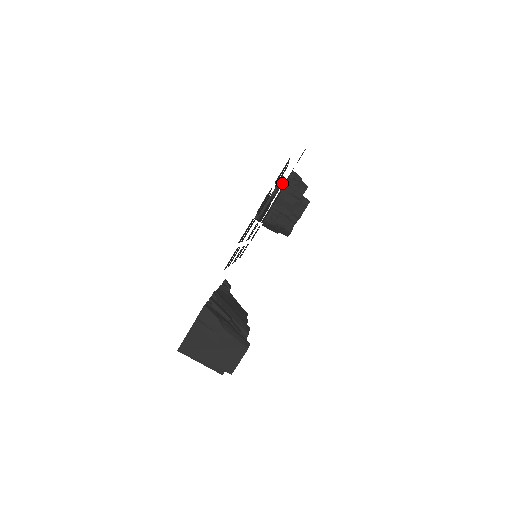
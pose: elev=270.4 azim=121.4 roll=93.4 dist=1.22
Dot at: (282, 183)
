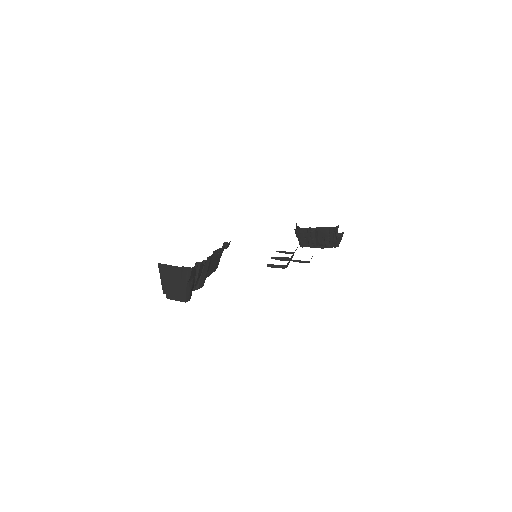
Dot at: occluded
